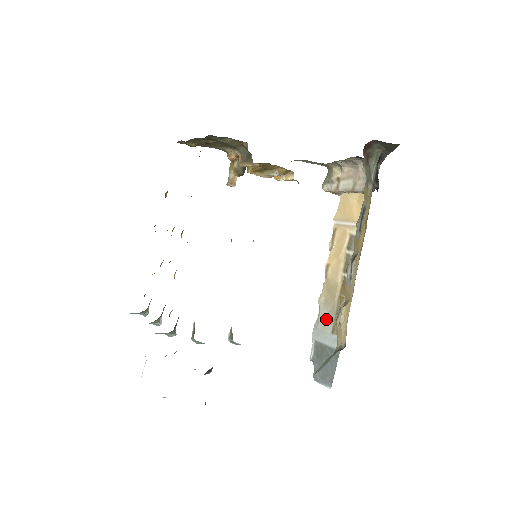
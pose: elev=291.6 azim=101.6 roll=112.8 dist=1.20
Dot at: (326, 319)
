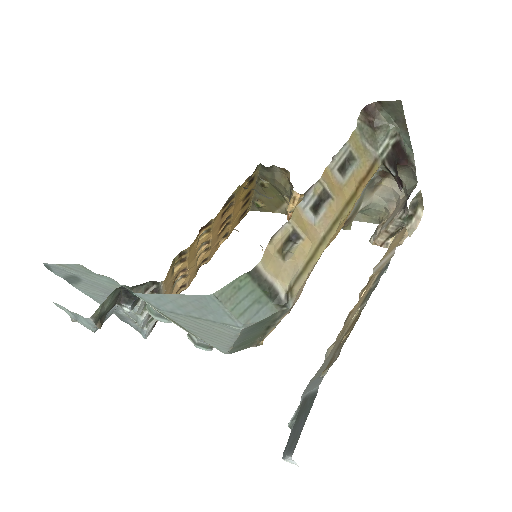
Dot at: (324, 366)
